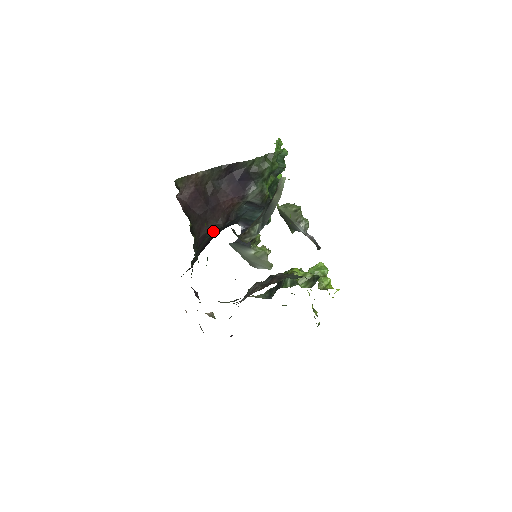
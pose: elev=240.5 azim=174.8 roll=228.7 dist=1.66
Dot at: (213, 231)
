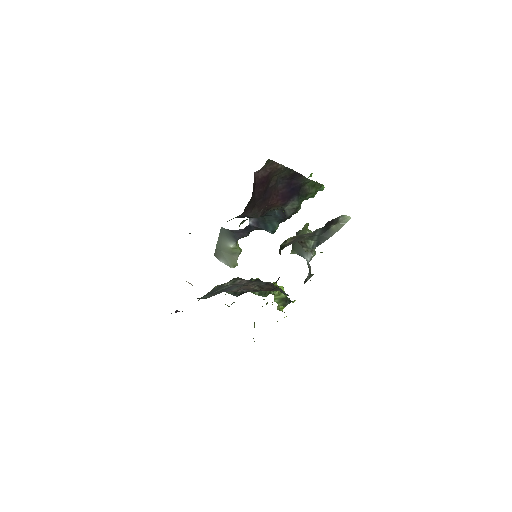
Dot at: (248, 216)
